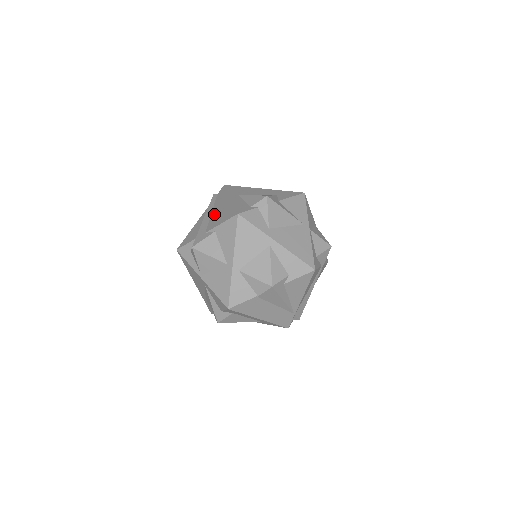
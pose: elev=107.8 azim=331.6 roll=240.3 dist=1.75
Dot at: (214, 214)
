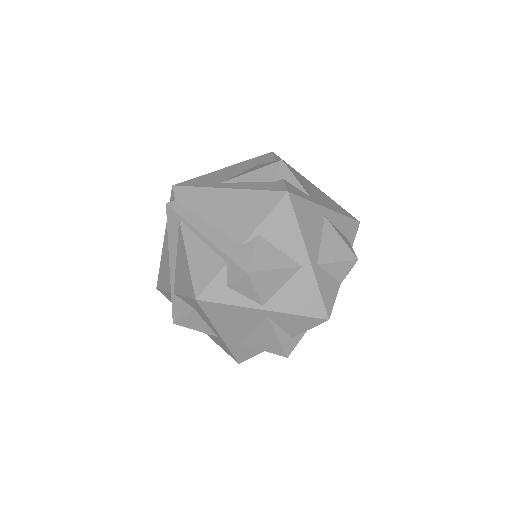
Dot at: (220, 220)
